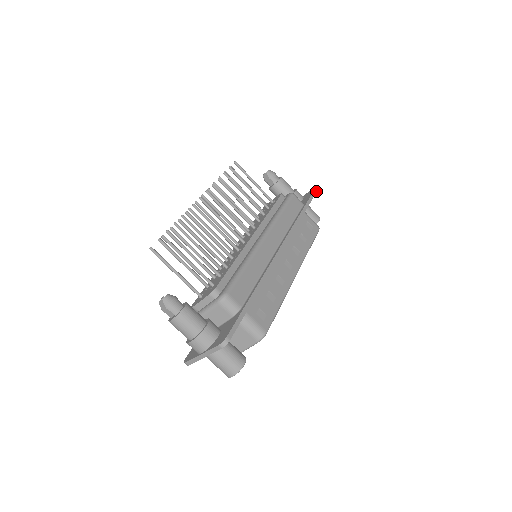
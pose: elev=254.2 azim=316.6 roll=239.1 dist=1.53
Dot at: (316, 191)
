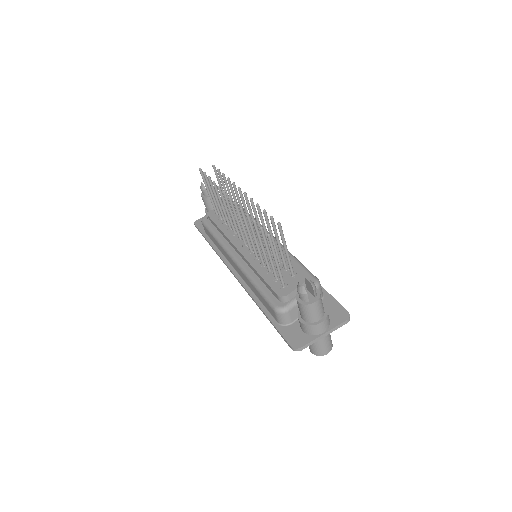
Dot at: occluded
